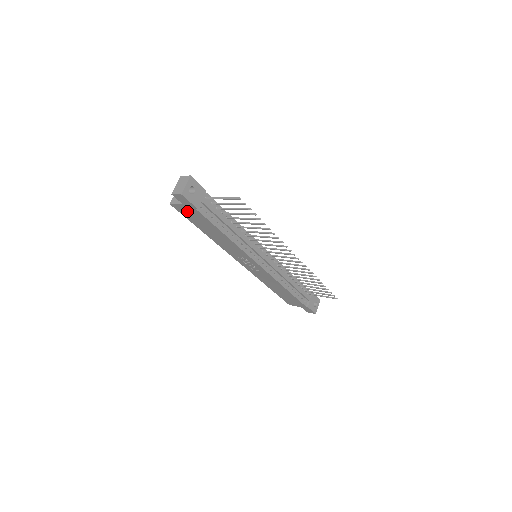
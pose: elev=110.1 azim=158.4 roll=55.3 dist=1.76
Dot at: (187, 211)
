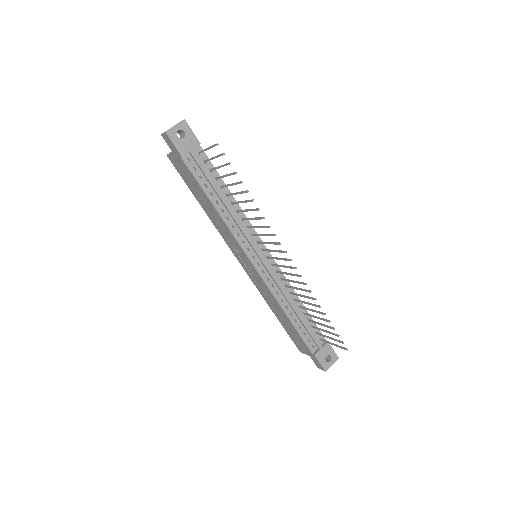
Dot at: (179, 164)
